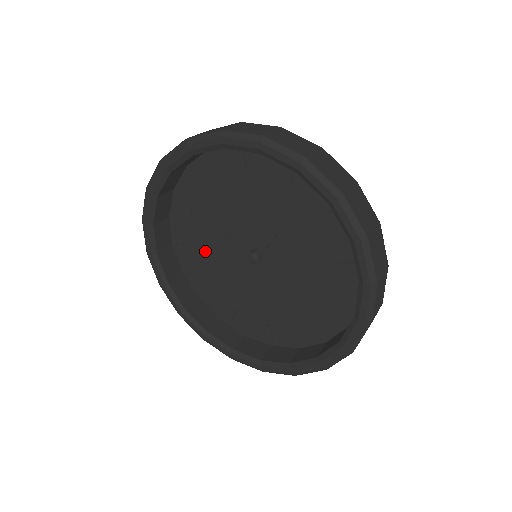
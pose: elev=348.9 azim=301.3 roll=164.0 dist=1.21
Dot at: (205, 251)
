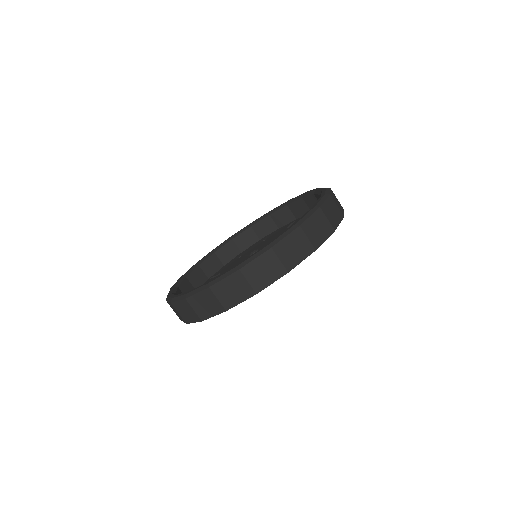
Dot at: occluded
